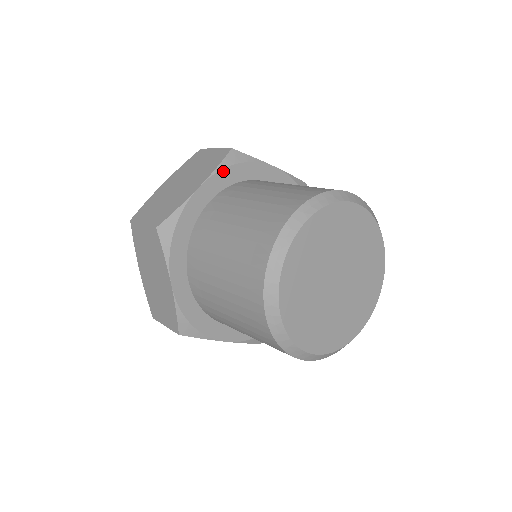
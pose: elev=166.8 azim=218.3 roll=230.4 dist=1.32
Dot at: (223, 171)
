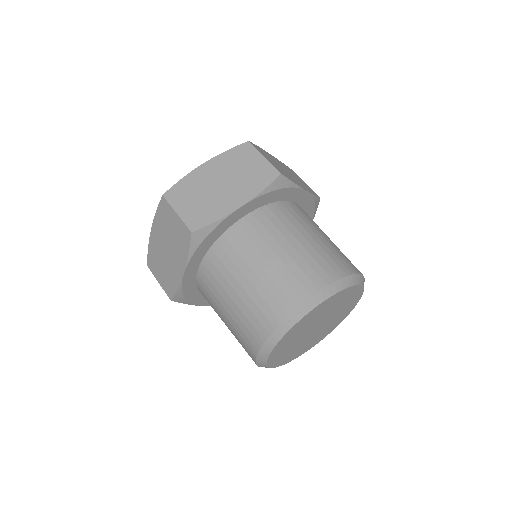
Dot at: (265, 195)
